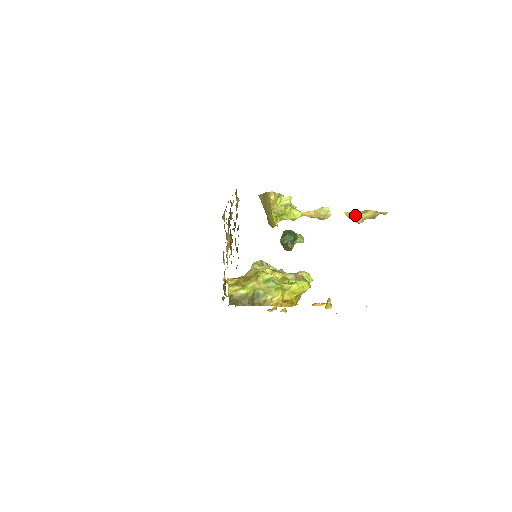
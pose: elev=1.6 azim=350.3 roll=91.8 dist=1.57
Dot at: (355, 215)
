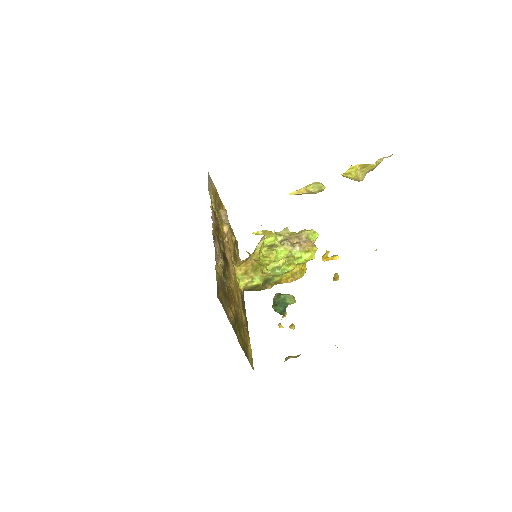
Dot at: (354, 175)
